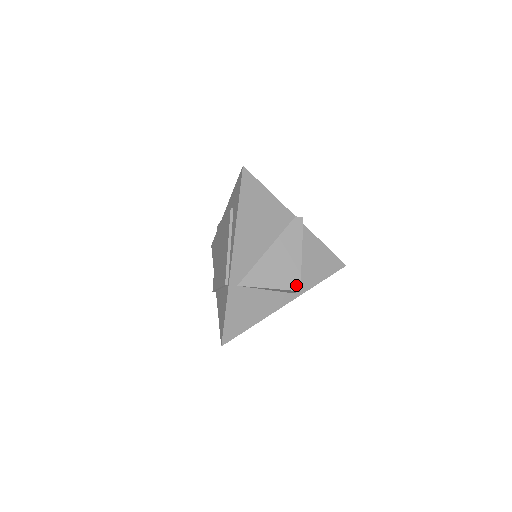
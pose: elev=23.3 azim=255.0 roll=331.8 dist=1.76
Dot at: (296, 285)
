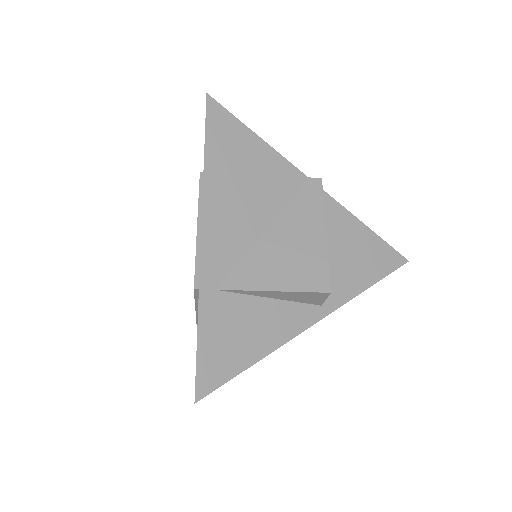
Dot at: (322, 283)
